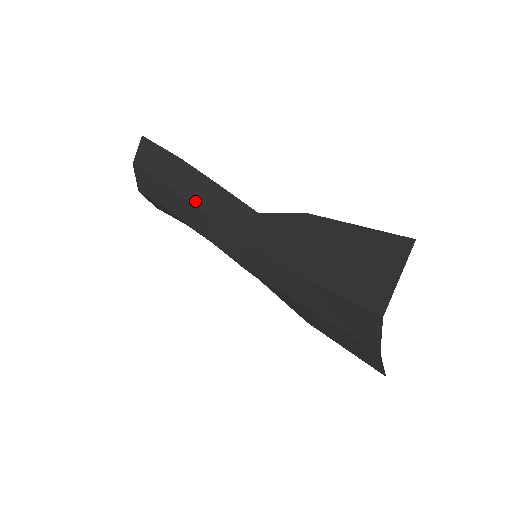
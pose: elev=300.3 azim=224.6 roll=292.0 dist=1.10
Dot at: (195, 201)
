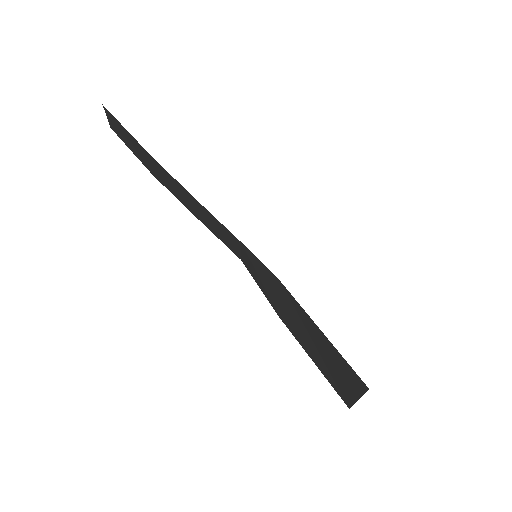
Dot at: (181, 201)
